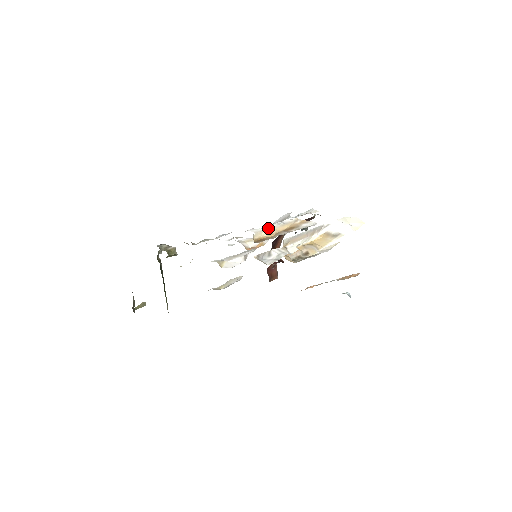
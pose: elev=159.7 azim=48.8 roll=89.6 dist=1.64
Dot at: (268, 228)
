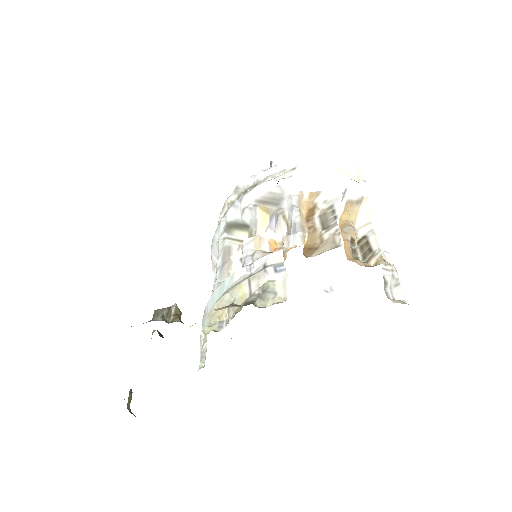
Dot at: (300, 226)
